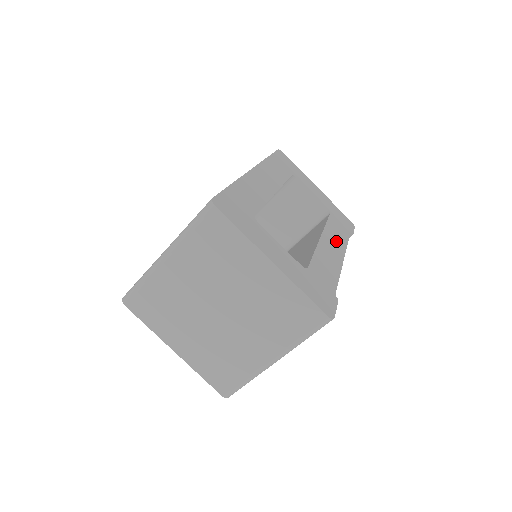
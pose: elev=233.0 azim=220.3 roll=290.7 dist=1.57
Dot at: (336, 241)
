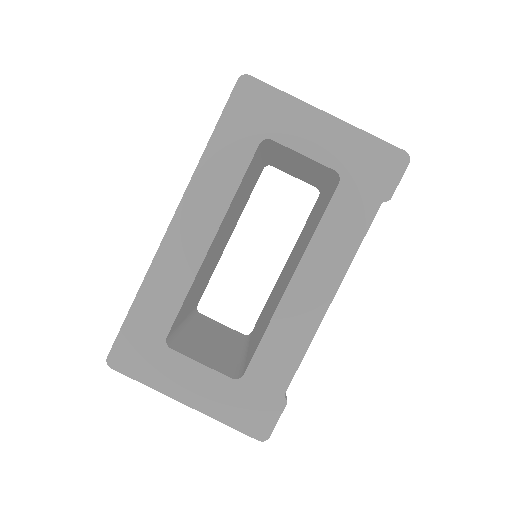
Dot at: (328, 263)
